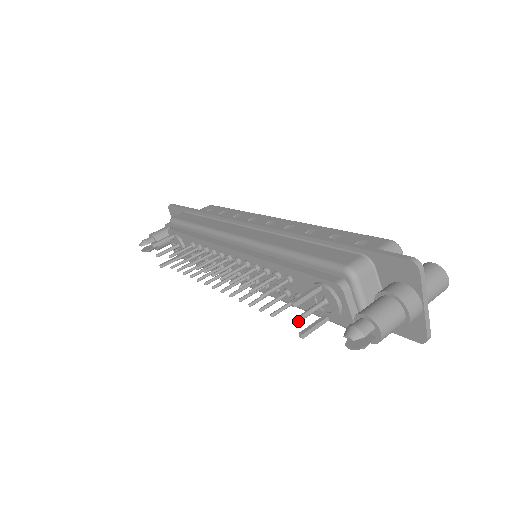
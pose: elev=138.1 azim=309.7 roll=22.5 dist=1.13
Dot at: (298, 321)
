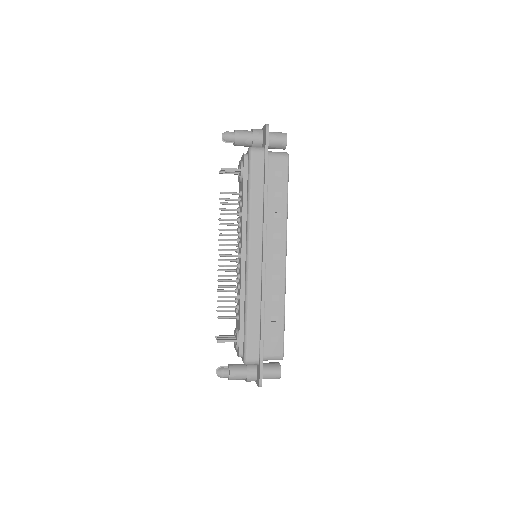
Dot at: occluded
